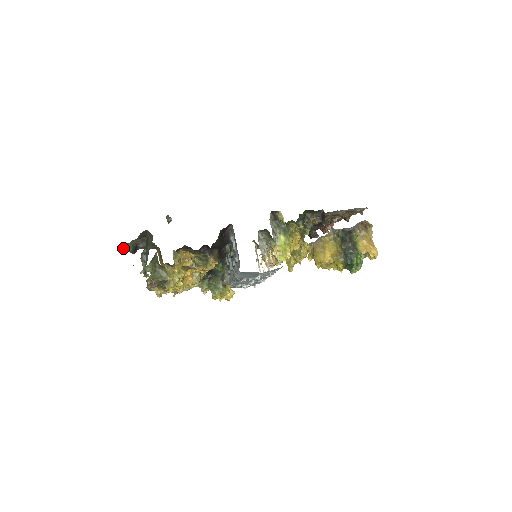
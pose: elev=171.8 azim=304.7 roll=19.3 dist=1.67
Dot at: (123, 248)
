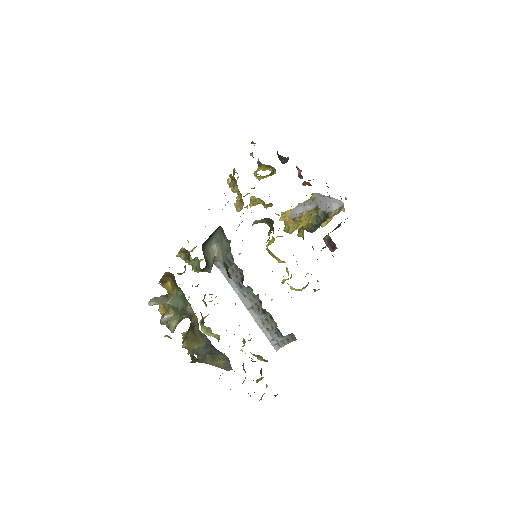
Dot at: occluded
